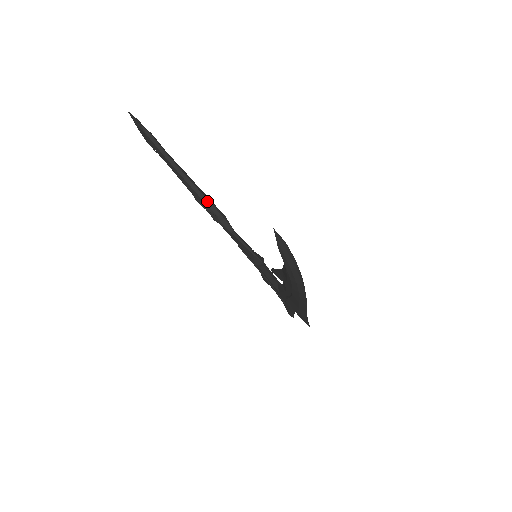
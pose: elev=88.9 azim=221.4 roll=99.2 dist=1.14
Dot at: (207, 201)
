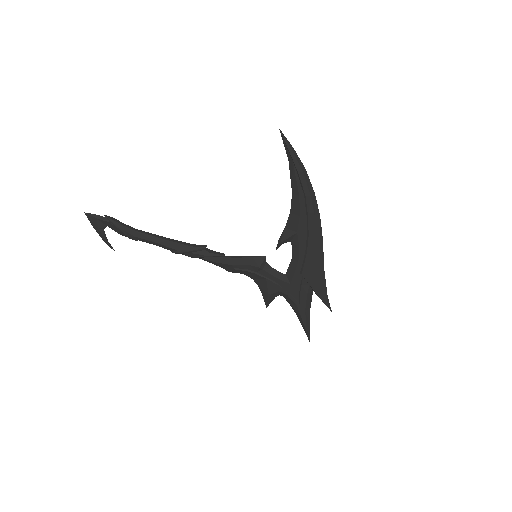
Dot at: (189, 244)
